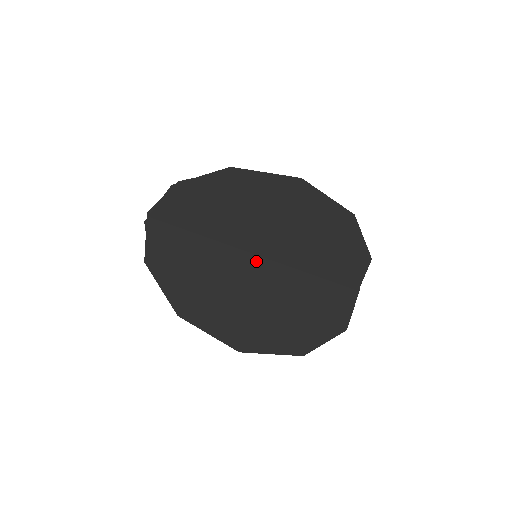
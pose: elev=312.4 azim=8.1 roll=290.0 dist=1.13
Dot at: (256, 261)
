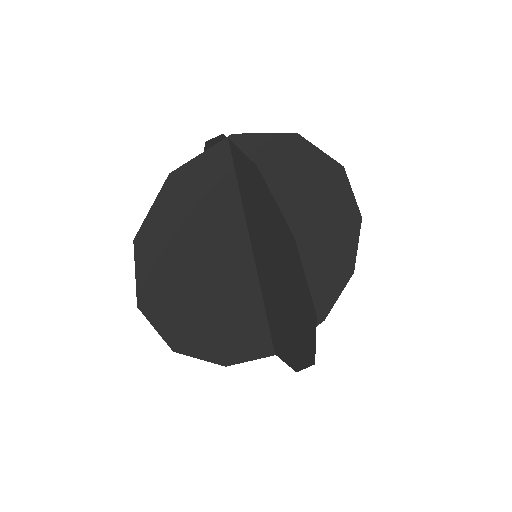
Dot at: (247, 263)
